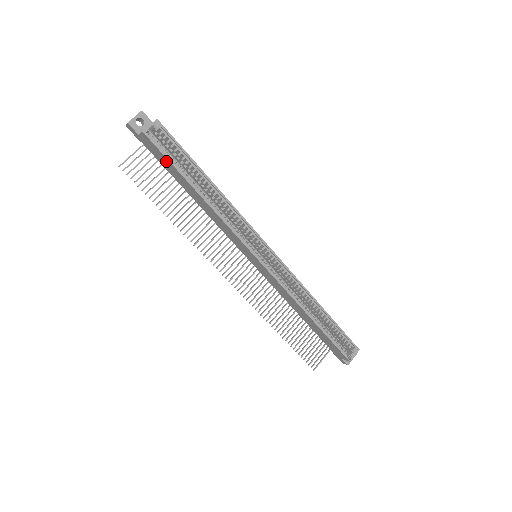
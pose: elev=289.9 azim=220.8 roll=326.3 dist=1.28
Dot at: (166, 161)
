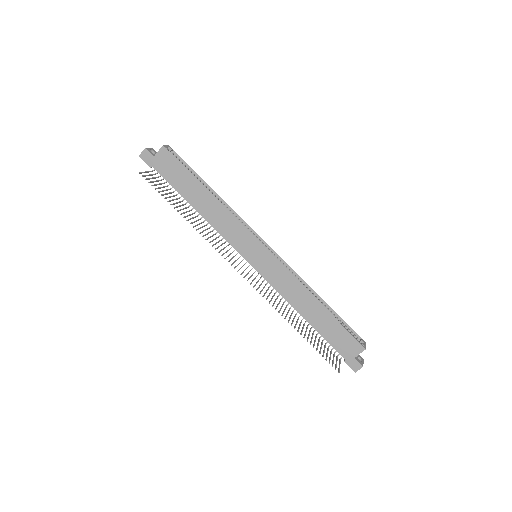
Dot at: (179, 170)
